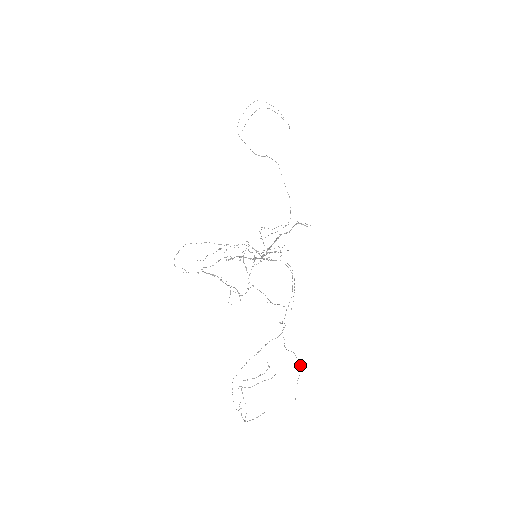
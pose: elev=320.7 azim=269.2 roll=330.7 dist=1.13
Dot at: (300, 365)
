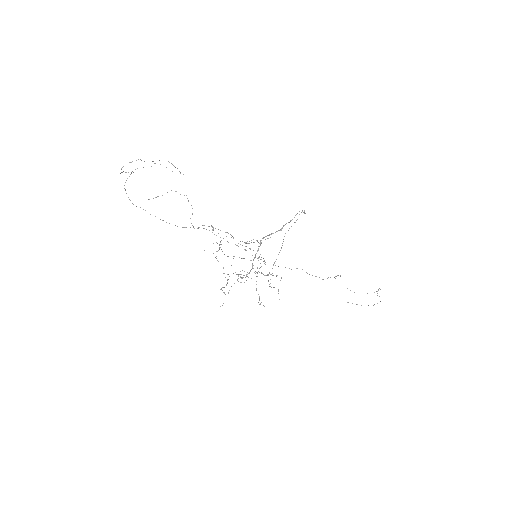
Dot at: (186, 195)
